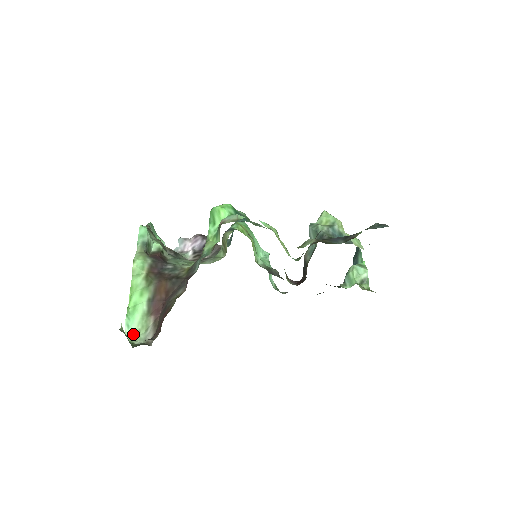
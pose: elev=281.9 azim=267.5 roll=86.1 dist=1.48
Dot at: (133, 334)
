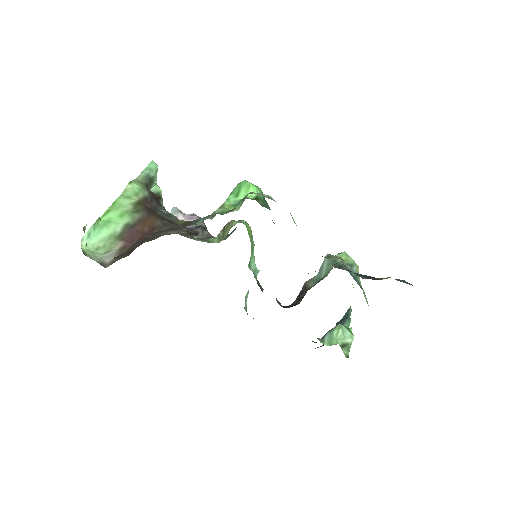
Dot at: (89, 246)
